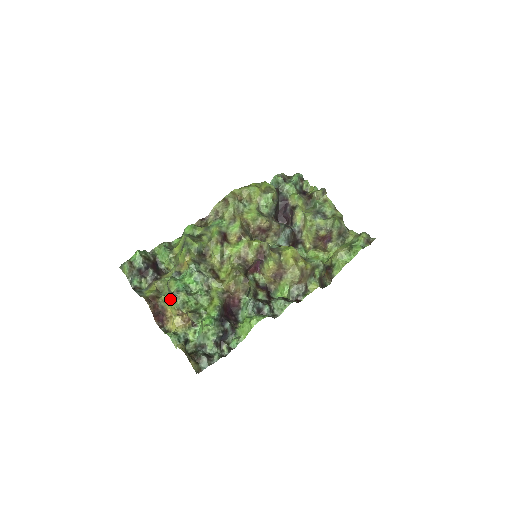
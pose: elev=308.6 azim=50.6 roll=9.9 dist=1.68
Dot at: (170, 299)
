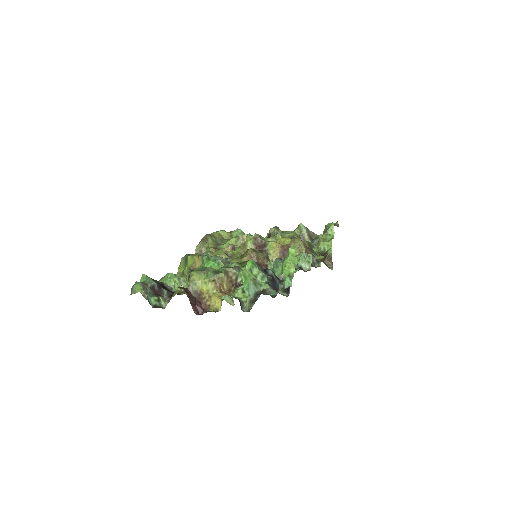
Dot at: (200, 275)
